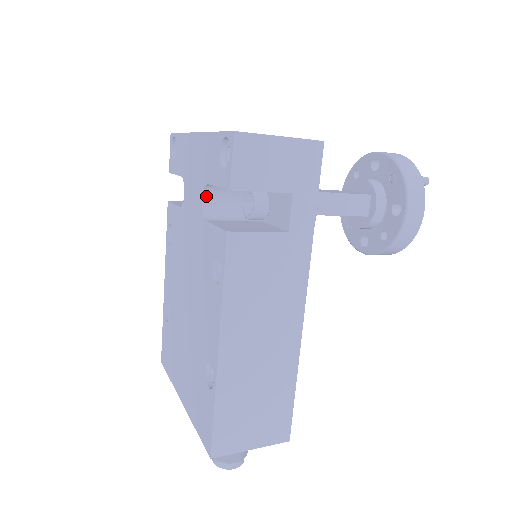
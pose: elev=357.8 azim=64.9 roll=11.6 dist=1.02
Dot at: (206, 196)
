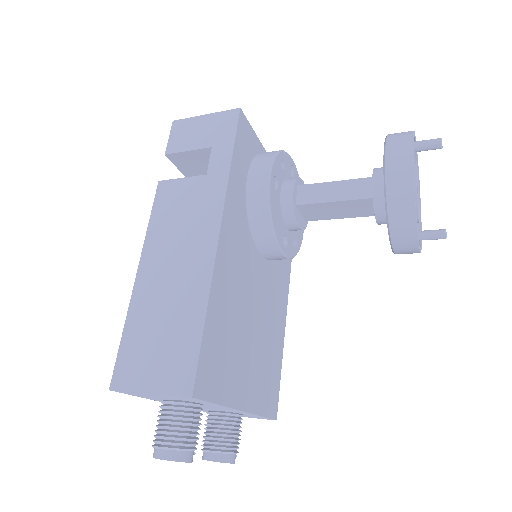
Dot at: occluded
